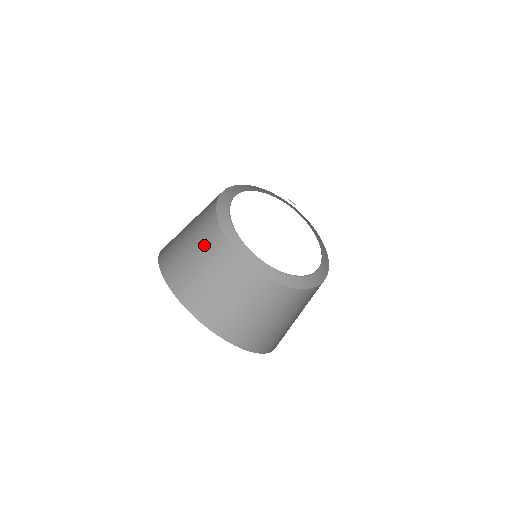
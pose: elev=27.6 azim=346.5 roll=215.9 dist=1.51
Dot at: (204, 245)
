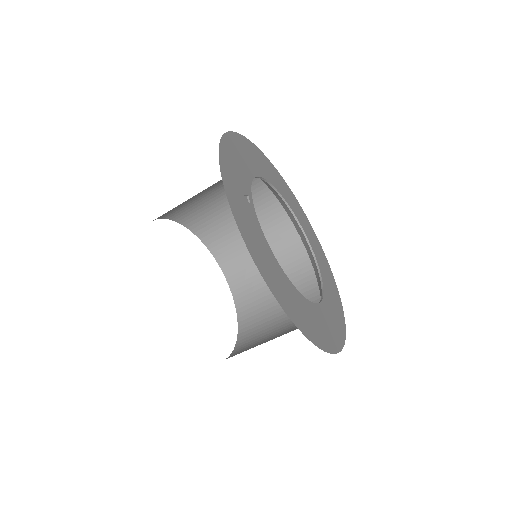
Dot at: (263, 230)
